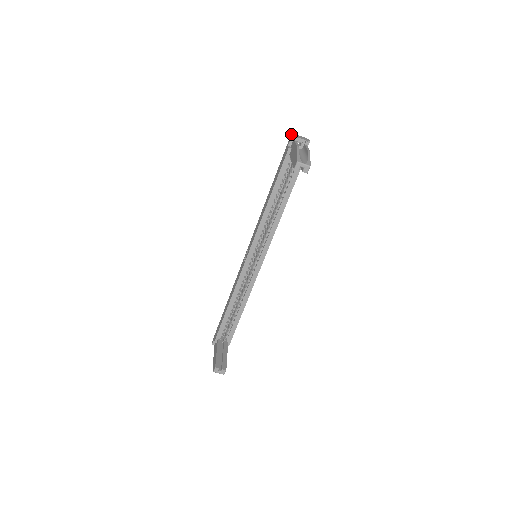
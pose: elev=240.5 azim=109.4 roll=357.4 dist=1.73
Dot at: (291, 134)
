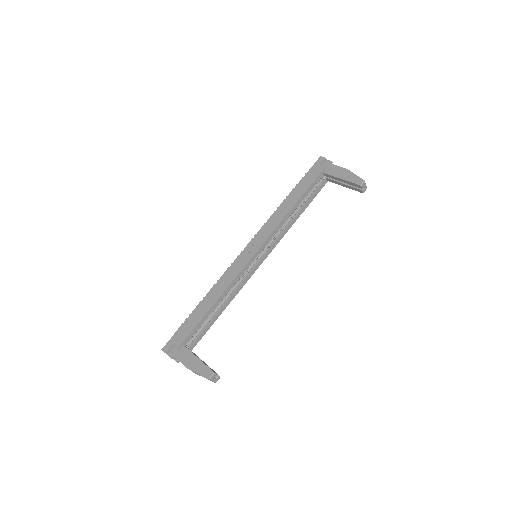
Dot at: (322, 157)
